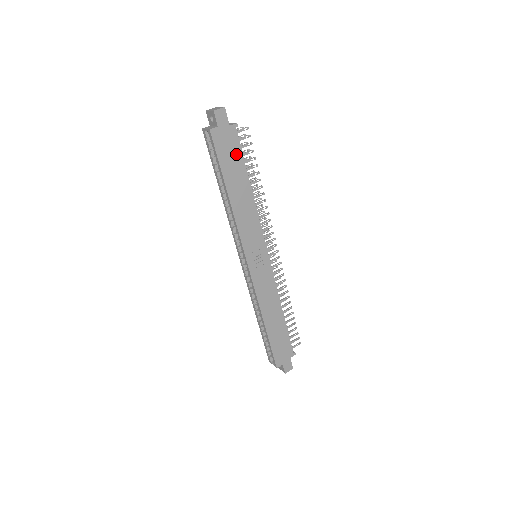
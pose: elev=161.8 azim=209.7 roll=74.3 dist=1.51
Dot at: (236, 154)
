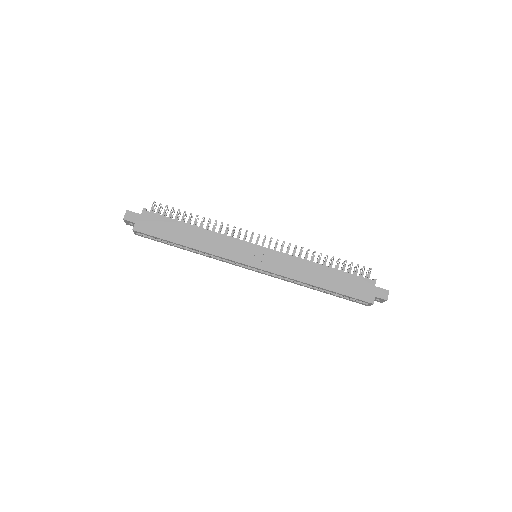
Dot at: (163, 222)
